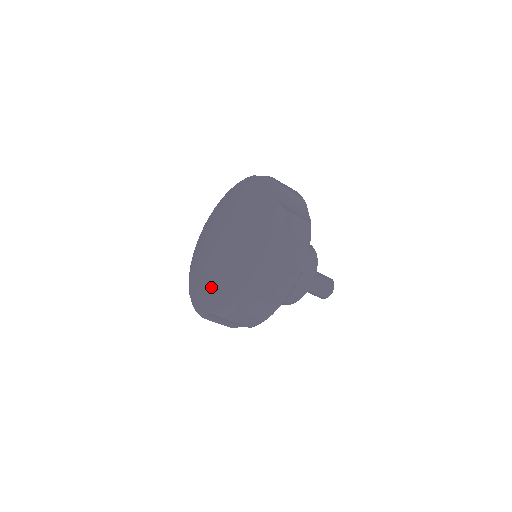
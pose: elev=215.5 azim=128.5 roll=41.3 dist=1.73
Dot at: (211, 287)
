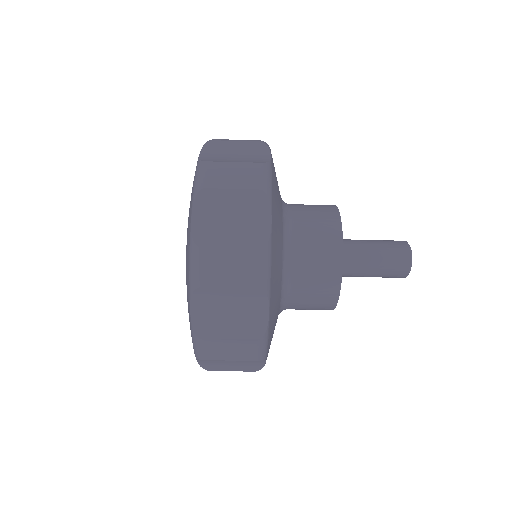
Dot at: (187, 231)
